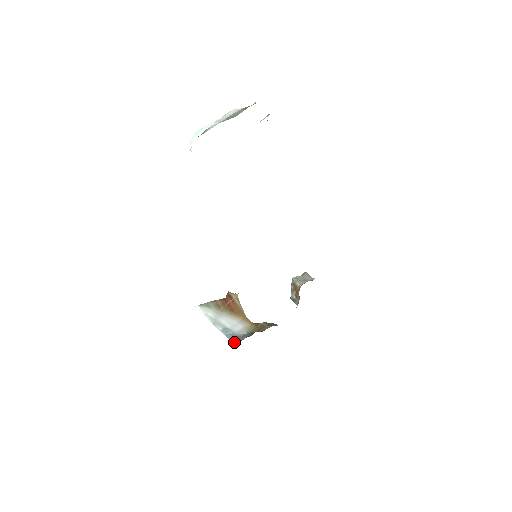
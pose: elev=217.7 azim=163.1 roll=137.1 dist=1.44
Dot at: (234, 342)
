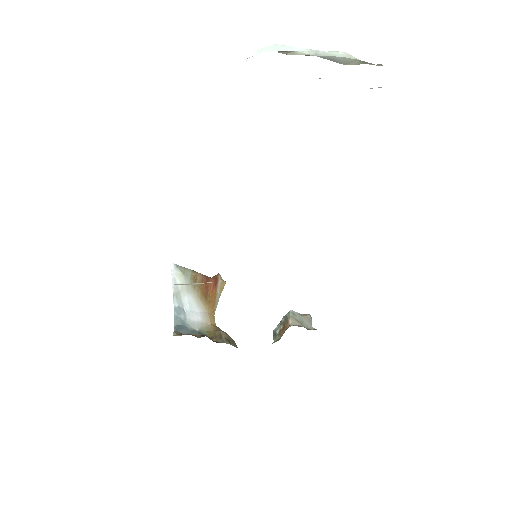
Dot at: (175, 330)
